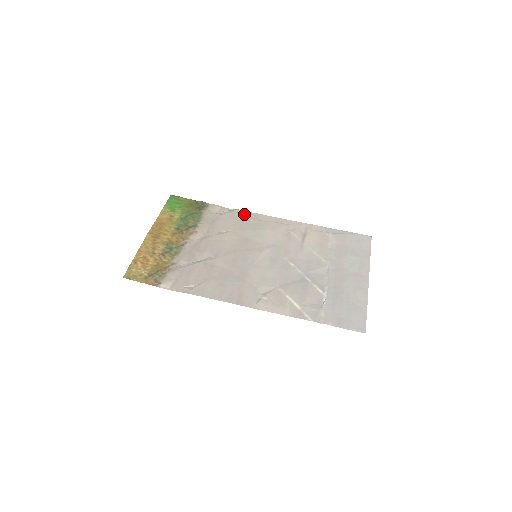
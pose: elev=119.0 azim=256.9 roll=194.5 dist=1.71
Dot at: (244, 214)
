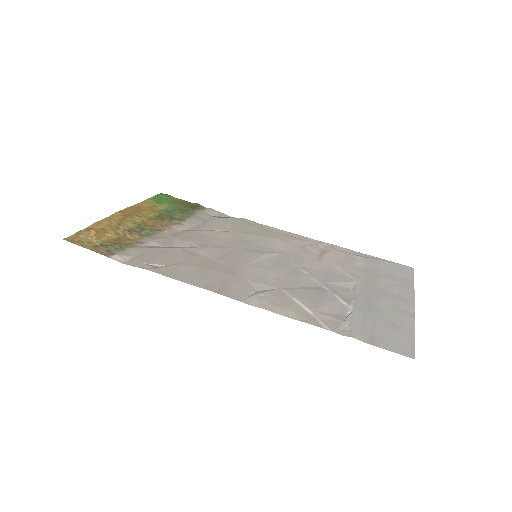
Dot at: (248, 222)
